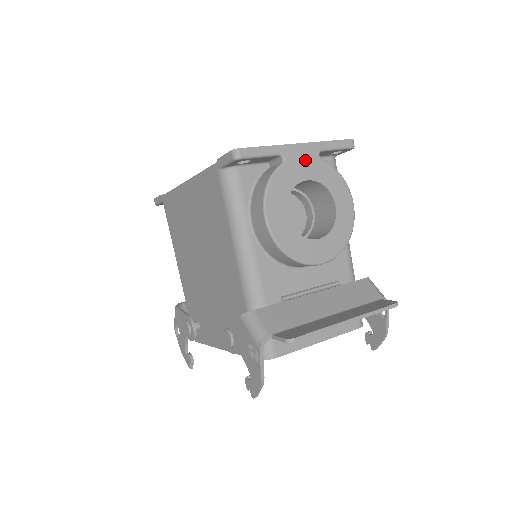
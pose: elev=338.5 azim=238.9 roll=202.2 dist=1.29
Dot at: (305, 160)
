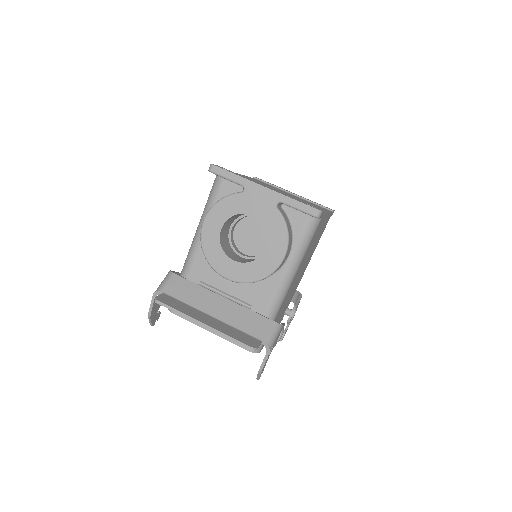
Dot at: (261, 201)
